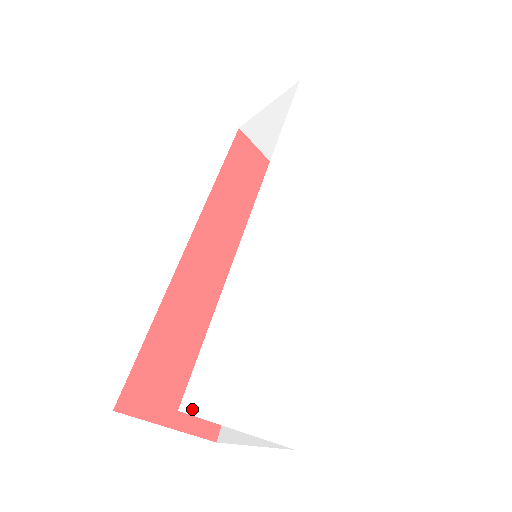
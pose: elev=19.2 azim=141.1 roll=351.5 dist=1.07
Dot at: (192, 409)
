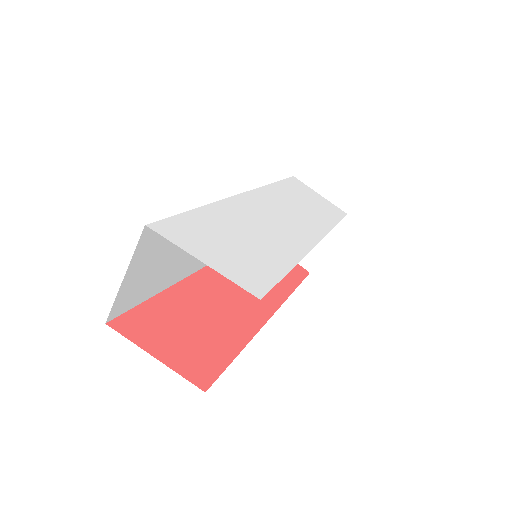
Dot at: (158, 231)
